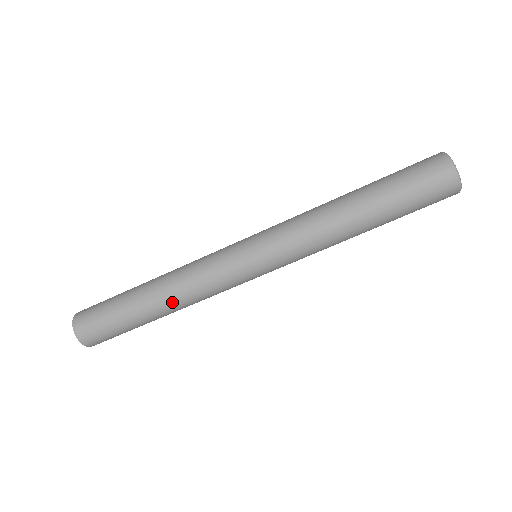
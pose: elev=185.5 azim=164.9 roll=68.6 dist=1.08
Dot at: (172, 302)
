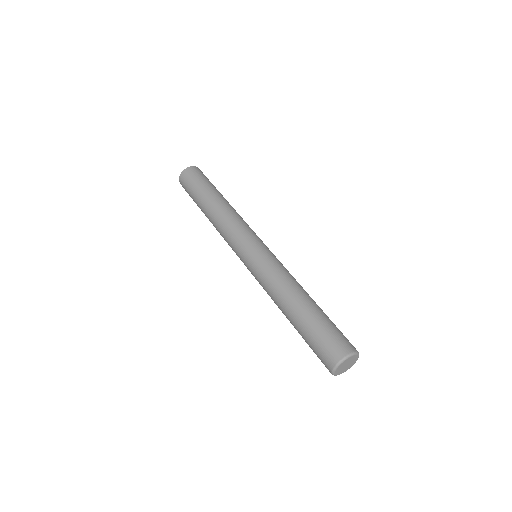
Dot at: occluded
